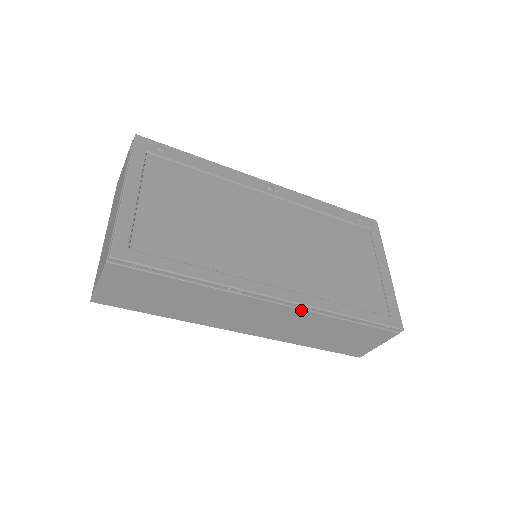
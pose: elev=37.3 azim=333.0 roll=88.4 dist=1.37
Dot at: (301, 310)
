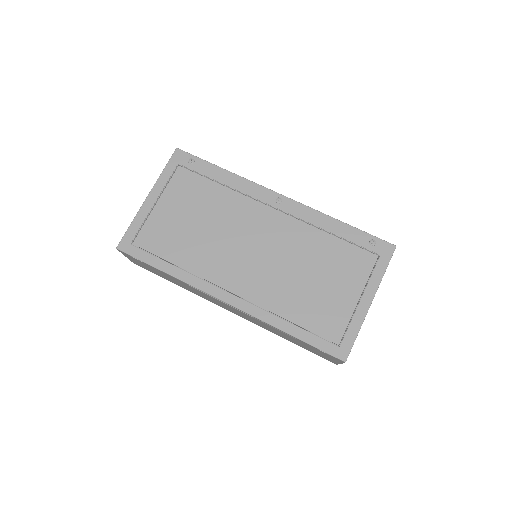
Dot at: occluded
